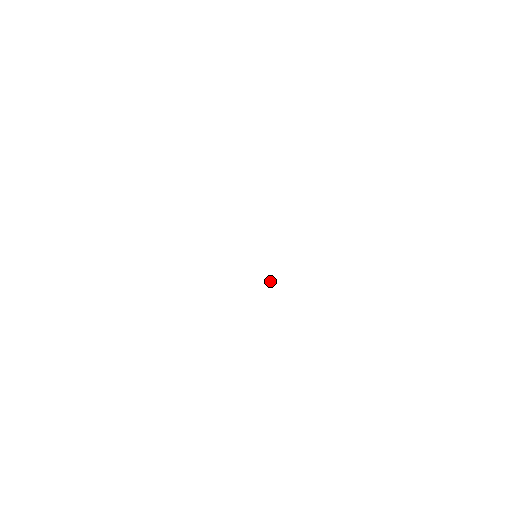
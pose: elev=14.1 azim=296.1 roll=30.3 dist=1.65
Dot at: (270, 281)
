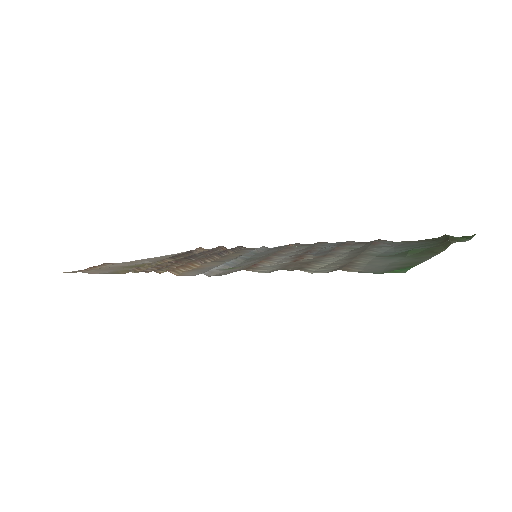
Dot at: (288, 245)
